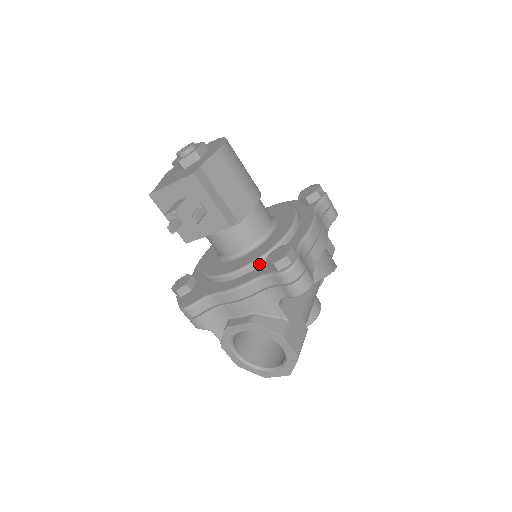
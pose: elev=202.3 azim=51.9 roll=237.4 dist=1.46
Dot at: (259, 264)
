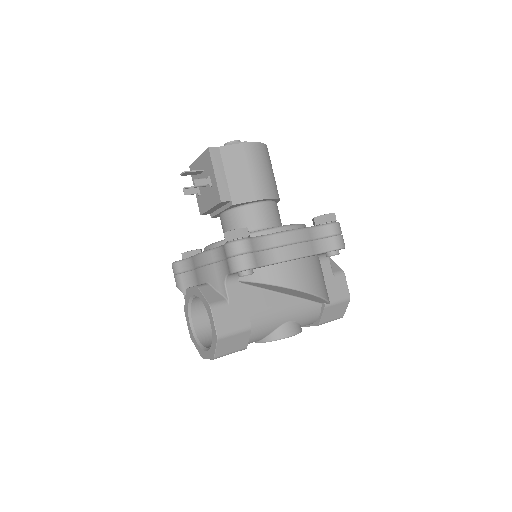
Dot at: occluded
